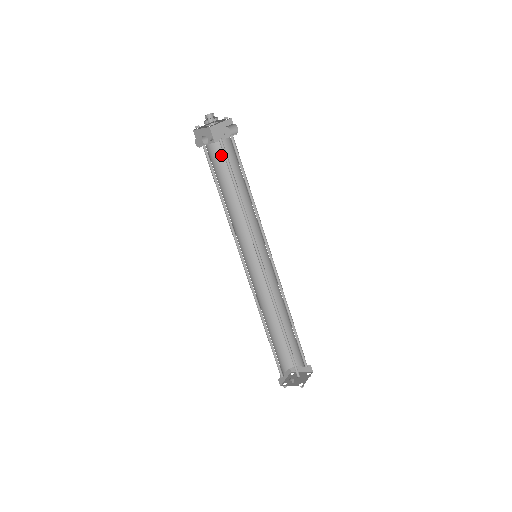
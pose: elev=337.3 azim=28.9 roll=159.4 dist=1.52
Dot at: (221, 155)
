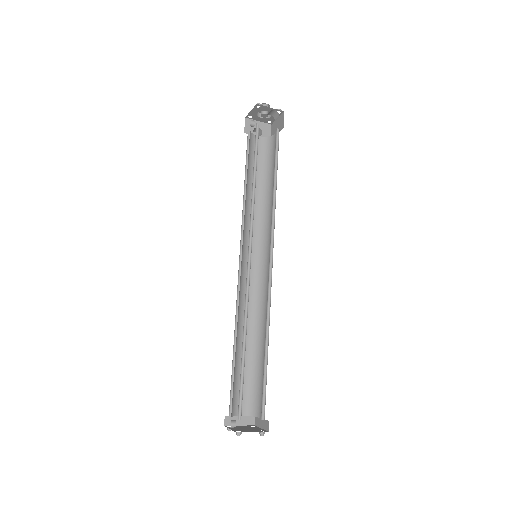
Dot at: (268, 149)
